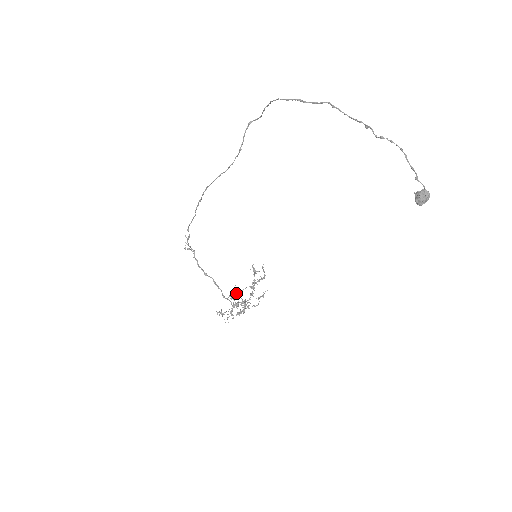
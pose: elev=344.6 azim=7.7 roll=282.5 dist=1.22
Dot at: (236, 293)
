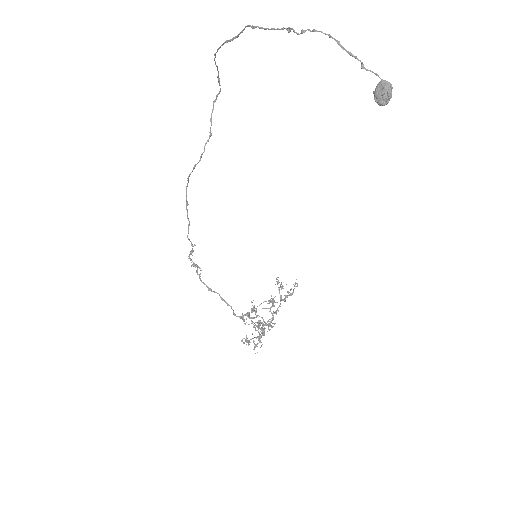
Dot at: (254, 311)
